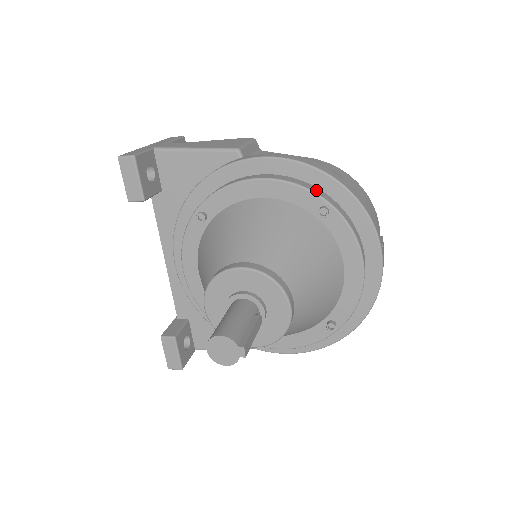
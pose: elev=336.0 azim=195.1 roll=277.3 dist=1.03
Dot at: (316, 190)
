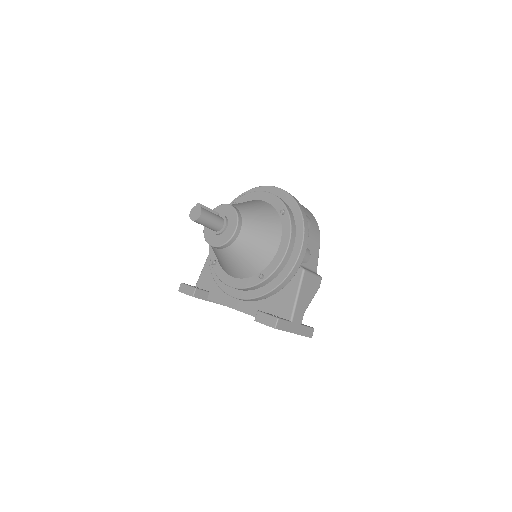
Dot at: occluded
